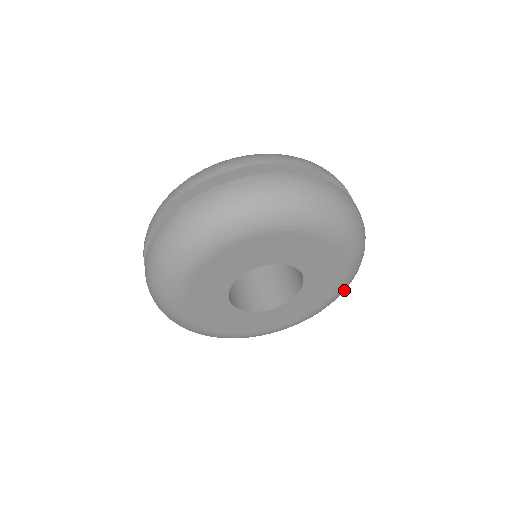
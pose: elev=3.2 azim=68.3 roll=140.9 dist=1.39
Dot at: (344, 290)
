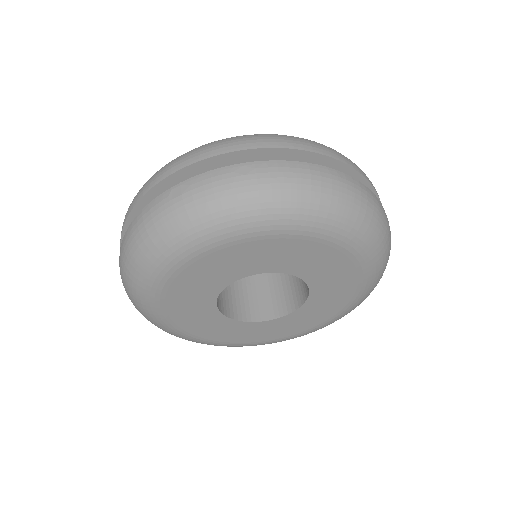
Dot at: (354, 308)
